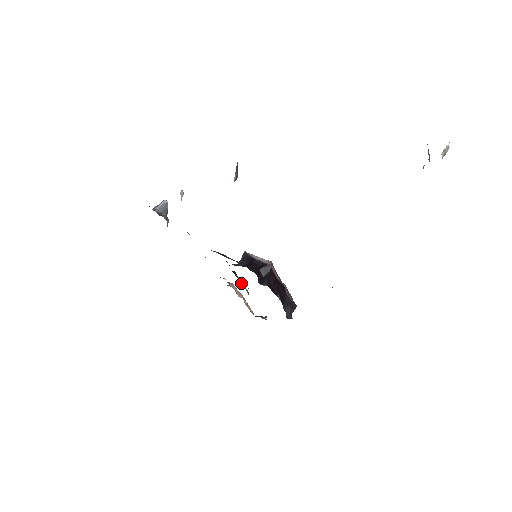
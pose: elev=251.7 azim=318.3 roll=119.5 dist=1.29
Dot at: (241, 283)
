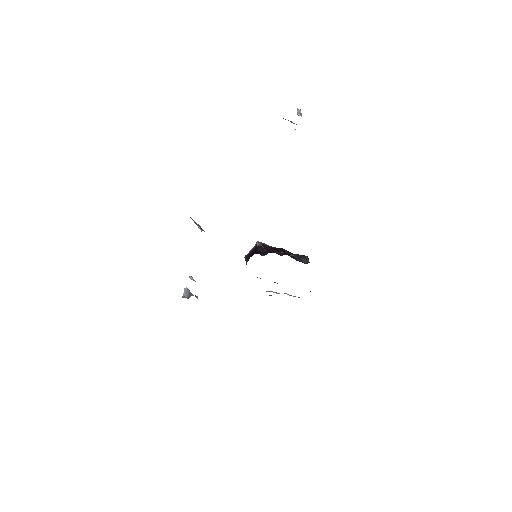
Dot at: occluded
